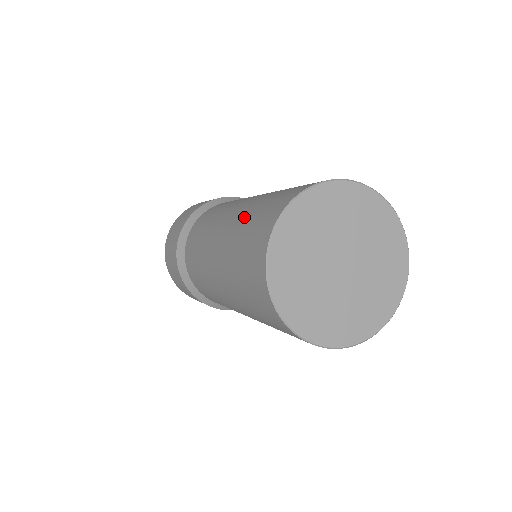
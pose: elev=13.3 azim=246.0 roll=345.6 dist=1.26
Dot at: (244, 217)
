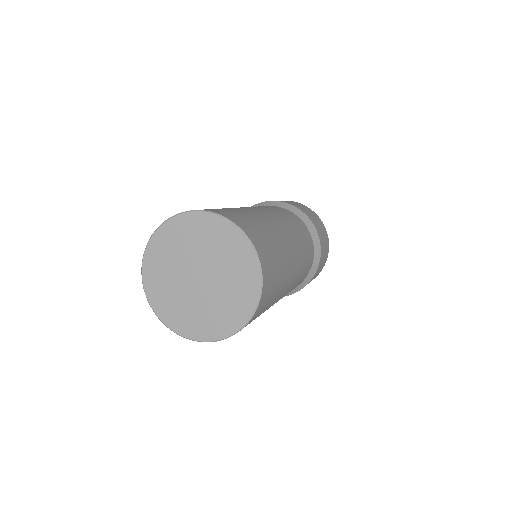
Dot at: occluded
